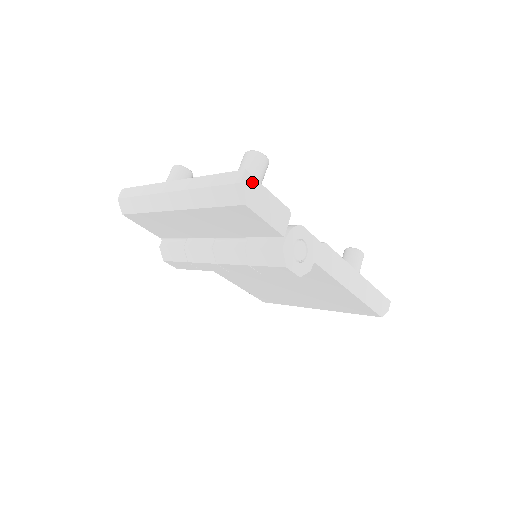
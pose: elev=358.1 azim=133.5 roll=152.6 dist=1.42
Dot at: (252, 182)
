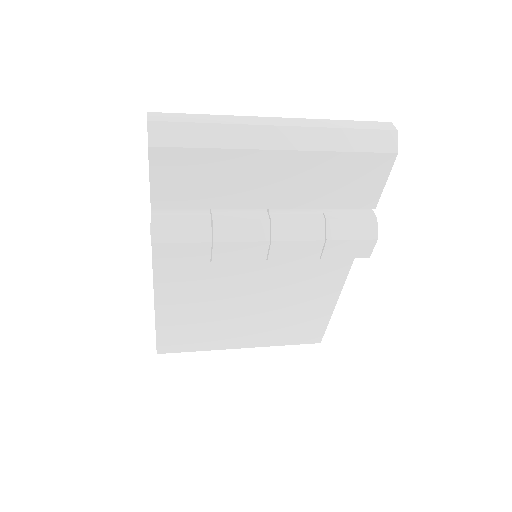
Dot at: occluded
